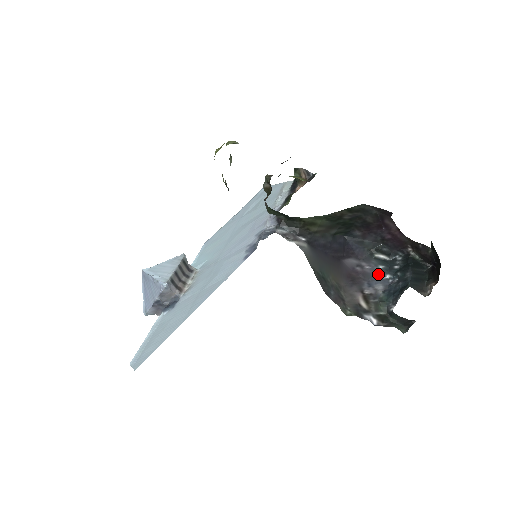
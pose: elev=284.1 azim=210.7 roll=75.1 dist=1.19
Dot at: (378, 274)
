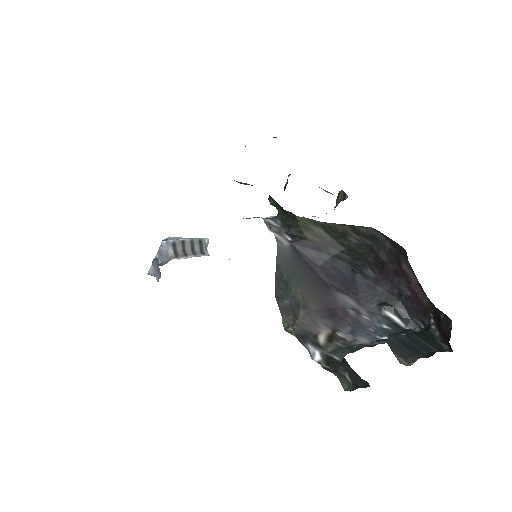
Dot at: (374, 330)
